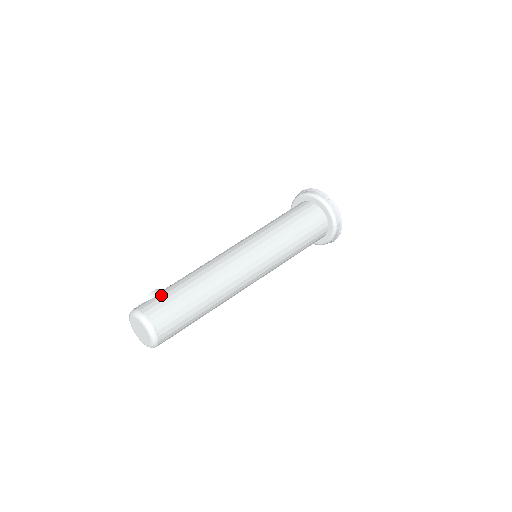
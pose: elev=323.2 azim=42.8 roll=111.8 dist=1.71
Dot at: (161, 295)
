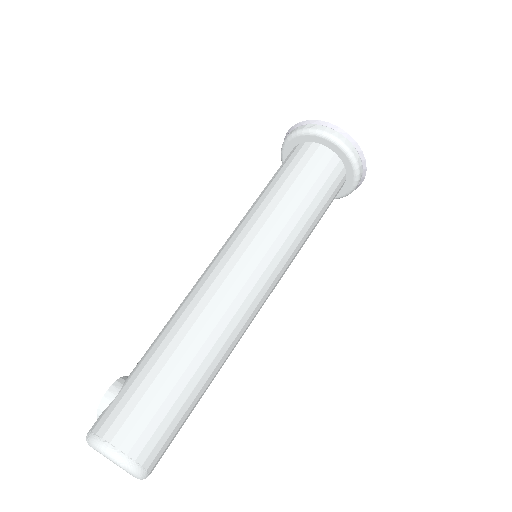
Dot at: (124, 391)
